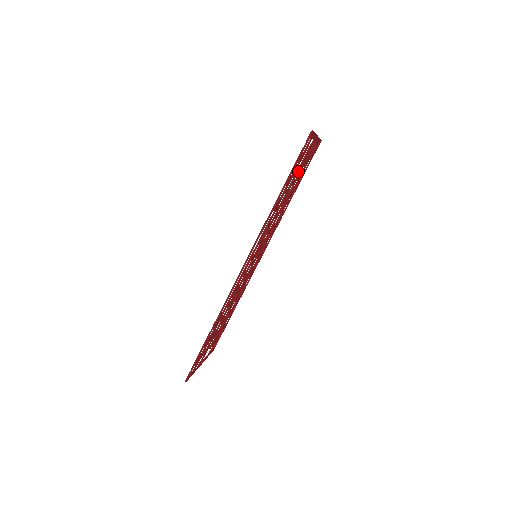
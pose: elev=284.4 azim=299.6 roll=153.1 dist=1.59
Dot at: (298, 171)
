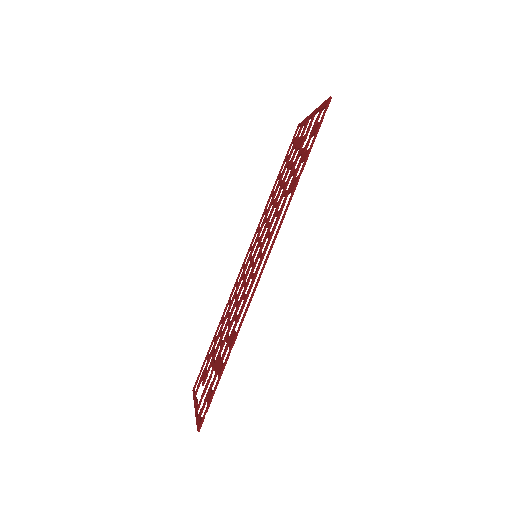
Dot at: (300, 150)
